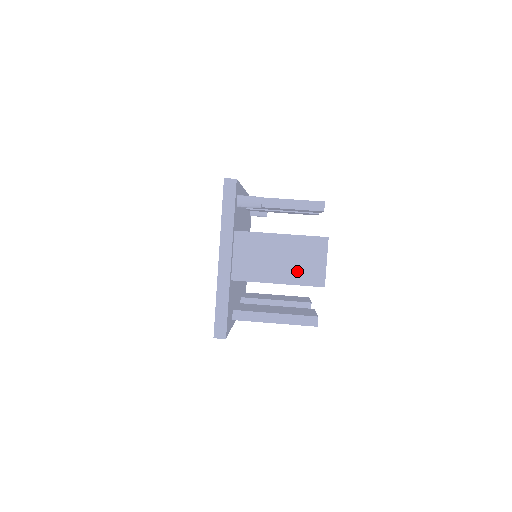
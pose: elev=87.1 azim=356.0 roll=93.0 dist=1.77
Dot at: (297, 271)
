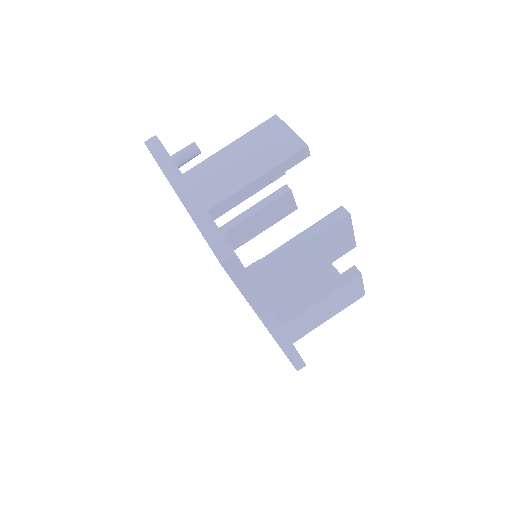
Dot at: (268, 155)
